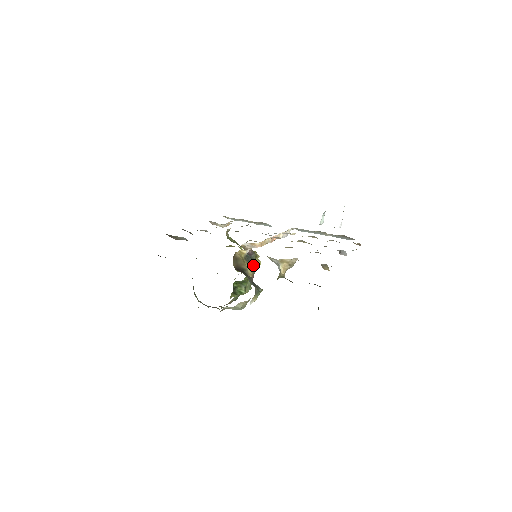
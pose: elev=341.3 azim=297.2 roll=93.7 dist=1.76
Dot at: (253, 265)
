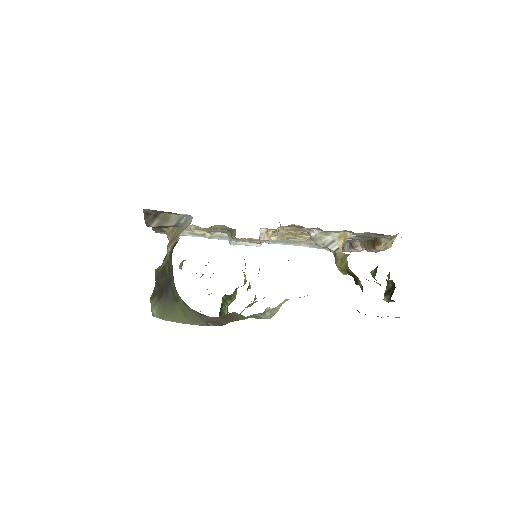
Dot at: occluded
